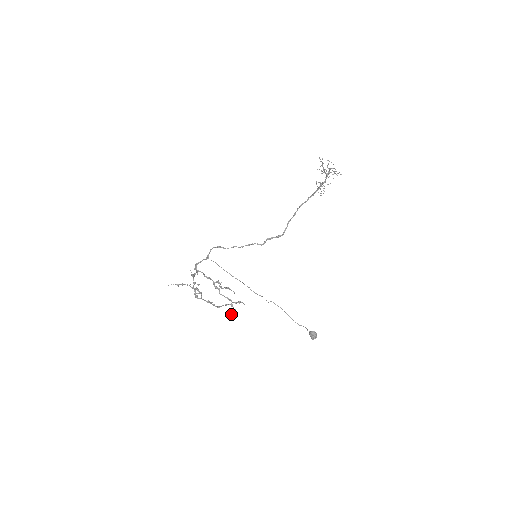
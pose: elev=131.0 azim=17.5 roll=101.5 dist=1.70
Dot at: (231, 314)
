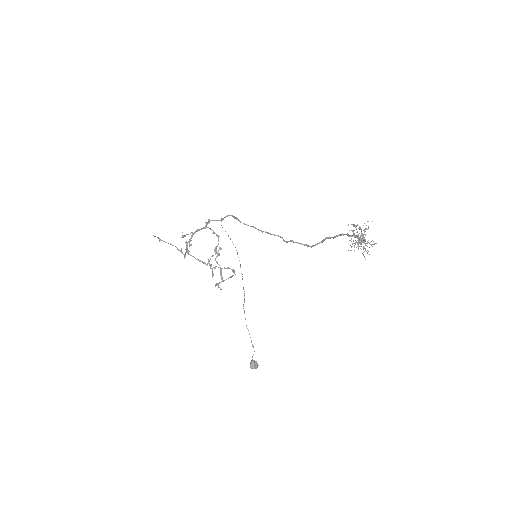
Dot at: occluded
